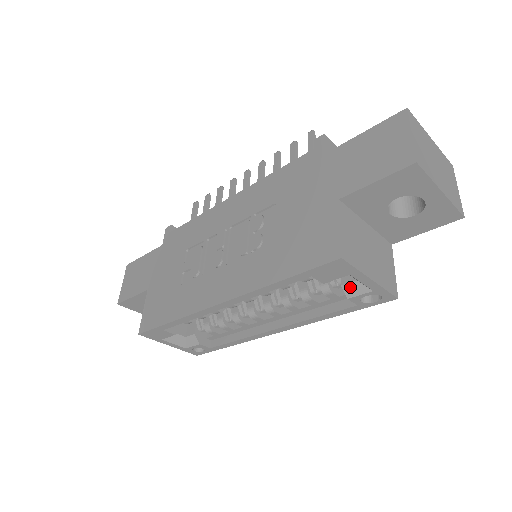
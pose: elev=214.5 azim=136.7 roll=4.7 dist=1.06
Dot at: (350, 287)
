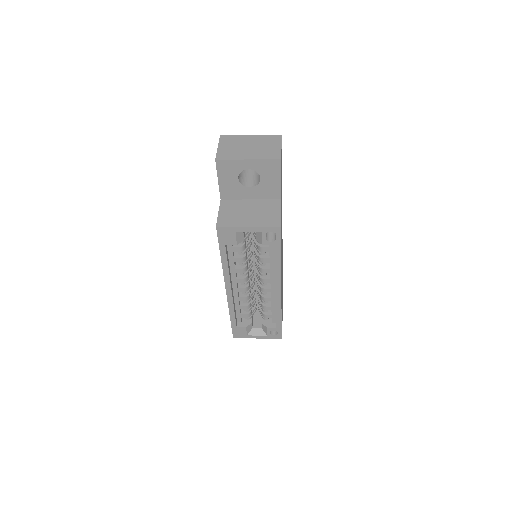
Dot at: (258, 238)
